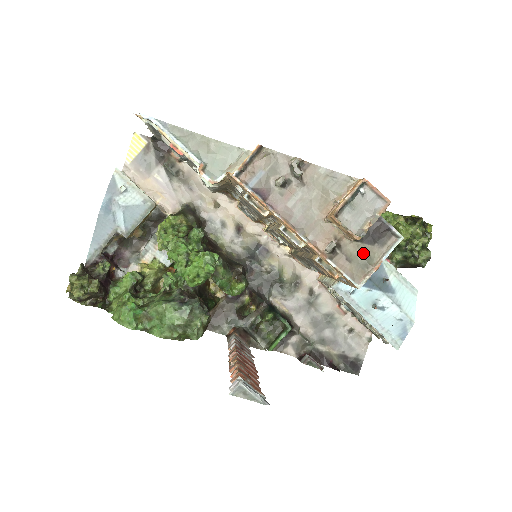
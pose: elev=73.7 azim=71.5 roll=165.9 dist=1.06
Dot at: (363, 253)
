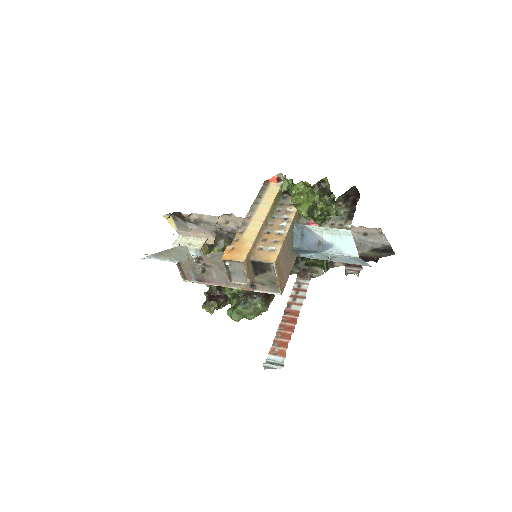
Dot at: (266, 278)
